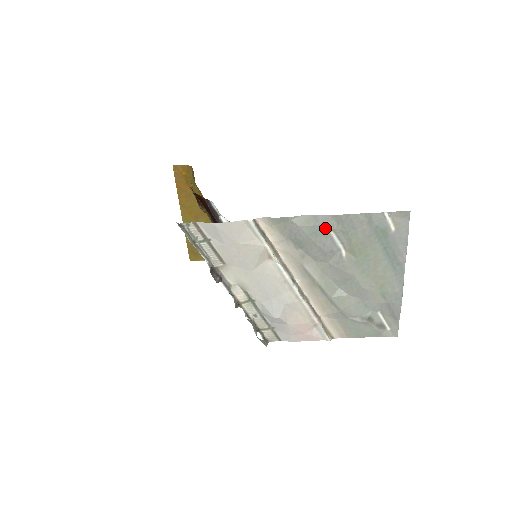
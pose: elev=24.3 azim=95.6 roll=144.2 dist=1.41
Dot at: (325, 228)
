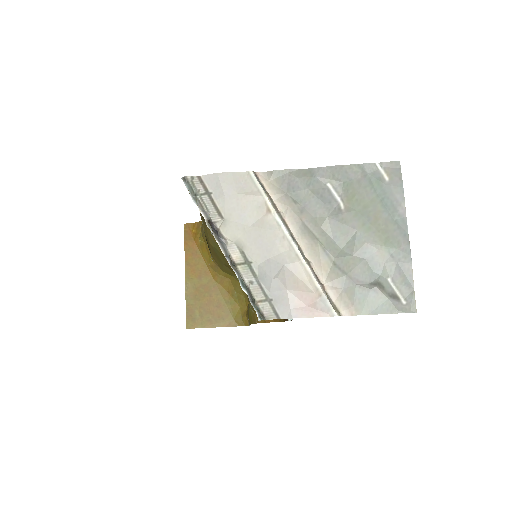
Dot at: (321, 180)
